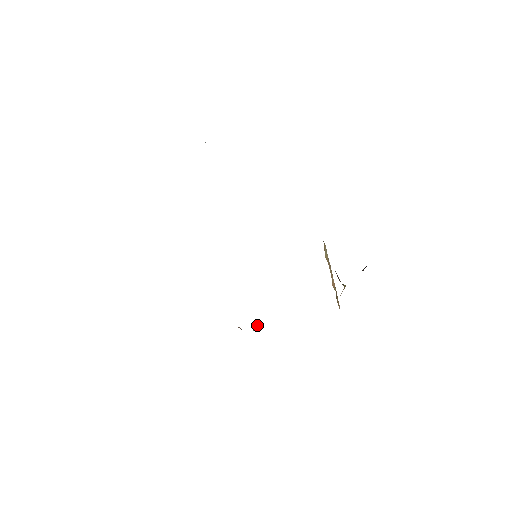
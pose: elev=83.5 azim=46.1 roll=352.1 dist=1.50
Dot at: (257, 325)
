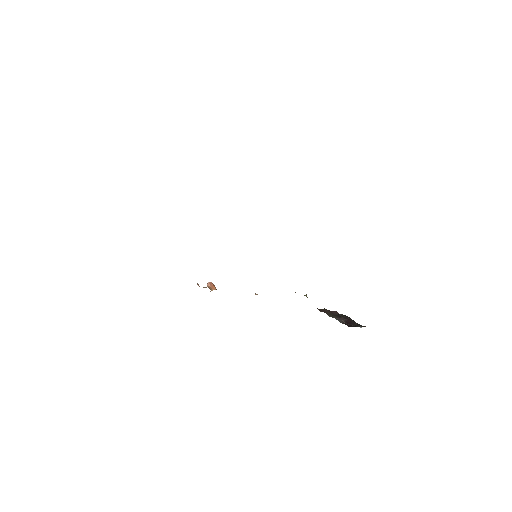
Dot at: (215, 288)
